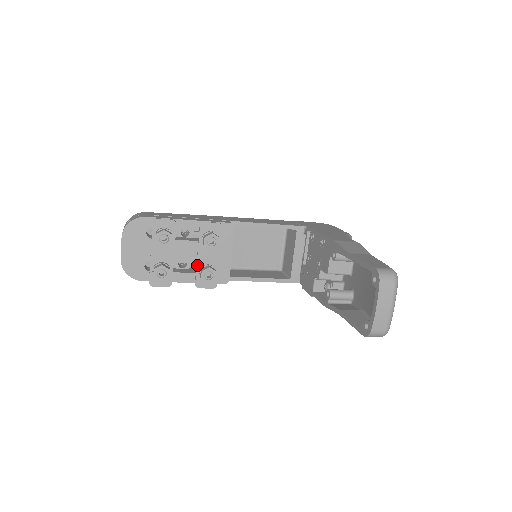
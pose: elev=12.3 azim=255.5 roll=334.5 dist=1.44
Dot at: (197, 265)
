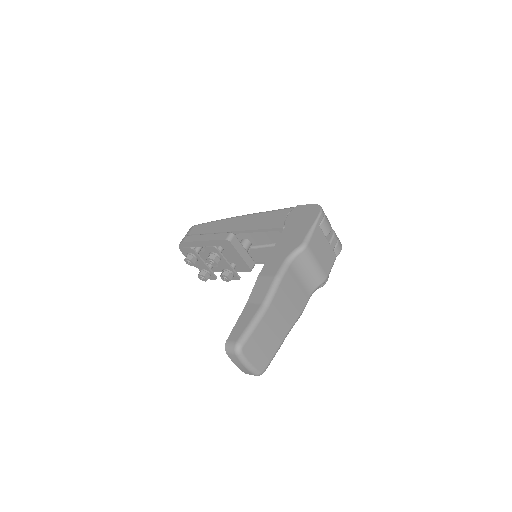
Dot at: occluded
